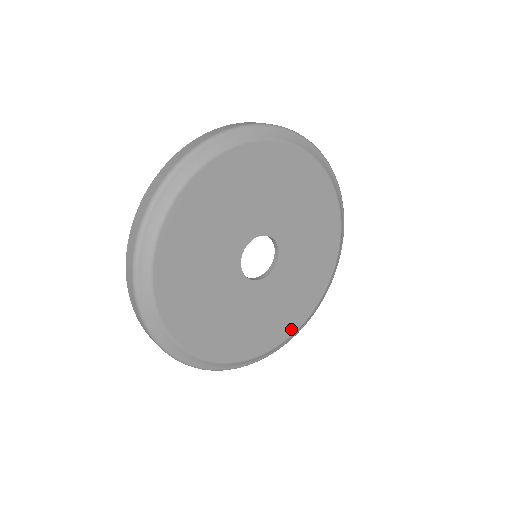
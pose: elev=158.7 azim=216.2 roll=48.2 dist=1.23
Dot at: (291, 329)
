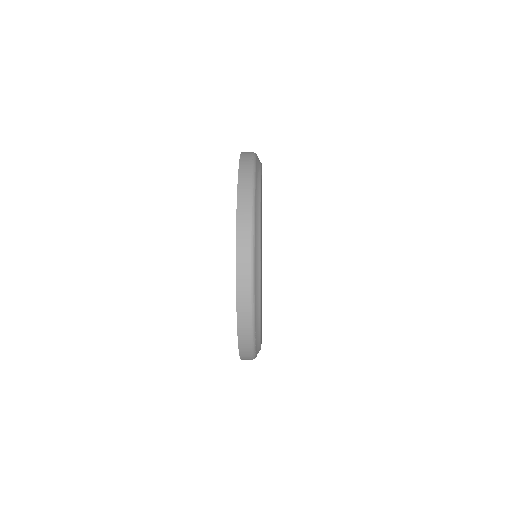
Dot at: occluded
